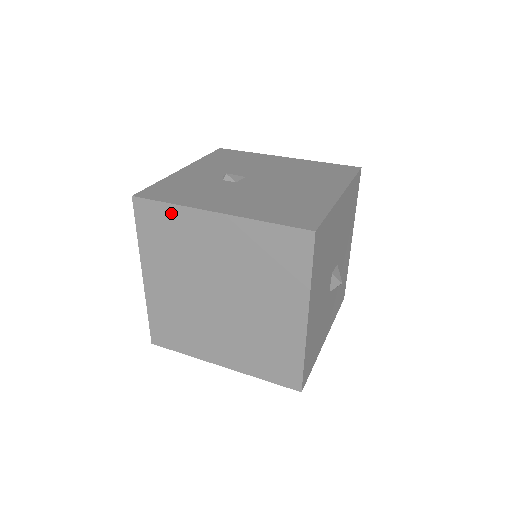
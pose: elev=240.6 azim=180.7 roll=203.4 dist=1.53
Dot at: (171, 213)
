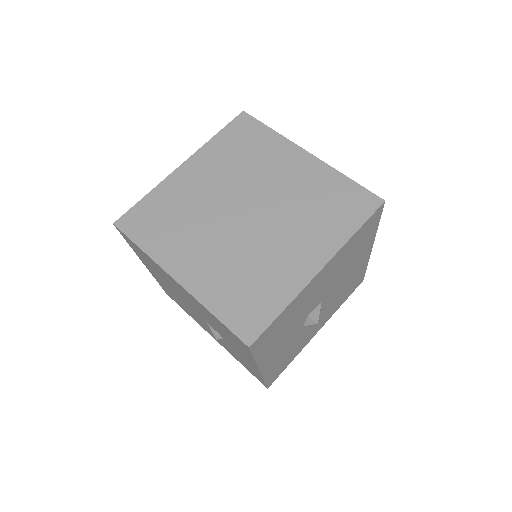
Dot at: (267, 135)
